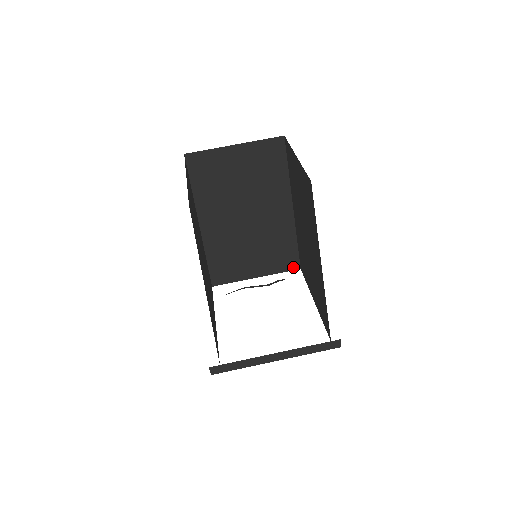
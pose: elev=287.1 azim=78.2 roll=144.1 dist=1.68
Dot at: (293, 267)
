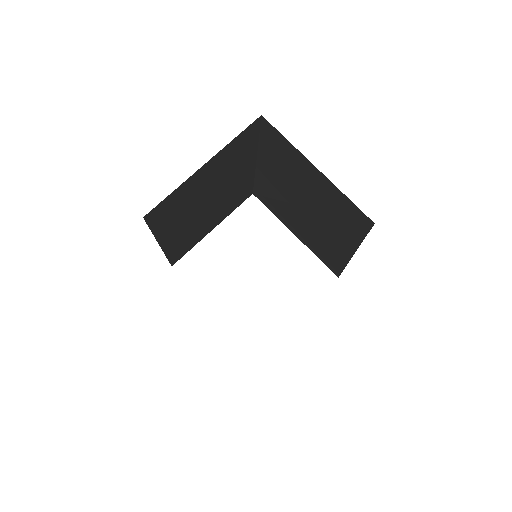
Dot at: (246, 198)
